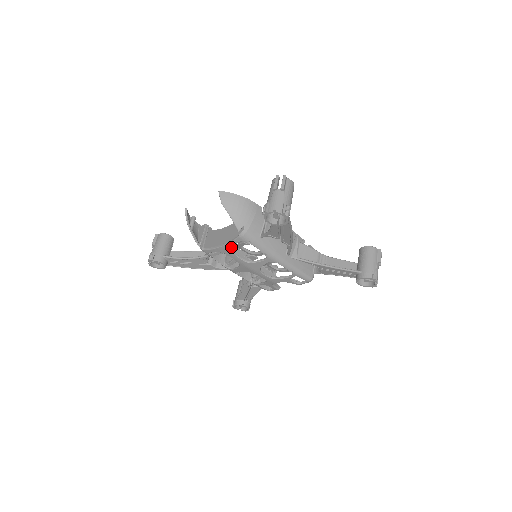
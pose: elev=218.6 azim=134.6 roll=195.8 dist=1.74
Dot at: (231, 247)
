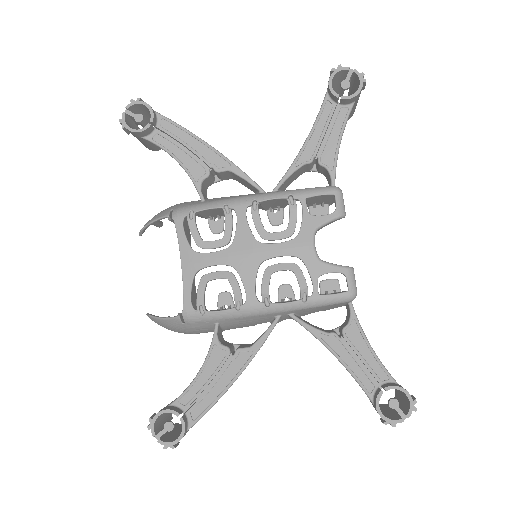
Dot at: (187, 248)
